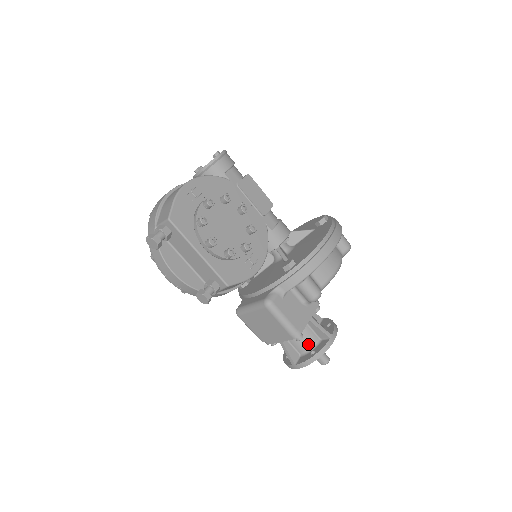
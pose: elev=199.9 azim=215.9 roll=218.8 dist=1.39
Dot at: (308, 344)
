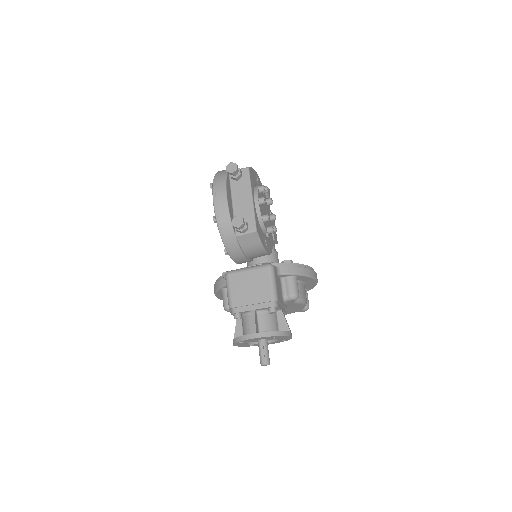
Dot at: (271, 327)
